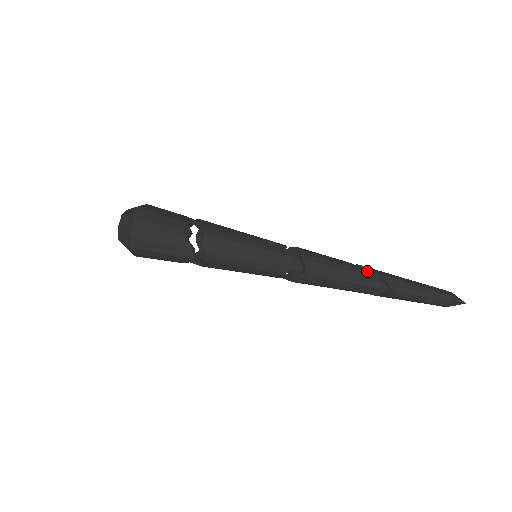
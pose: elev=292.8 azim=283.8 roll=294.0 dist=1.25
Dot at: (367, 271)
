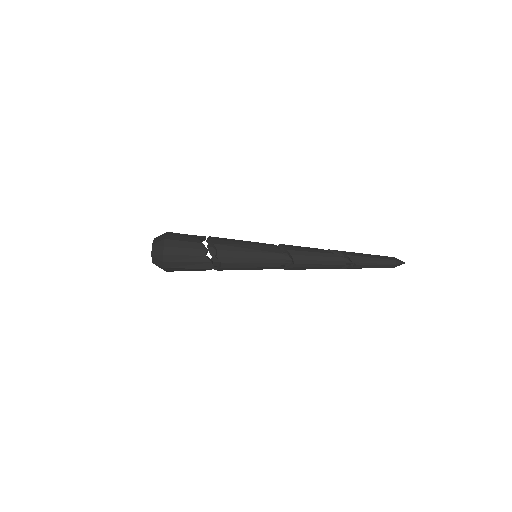
Dot at: (336, 253)
